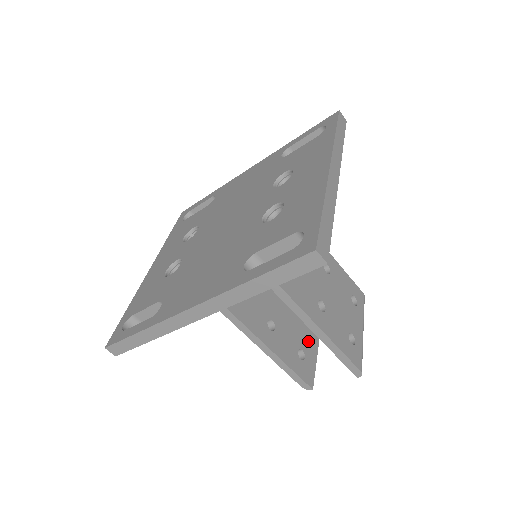
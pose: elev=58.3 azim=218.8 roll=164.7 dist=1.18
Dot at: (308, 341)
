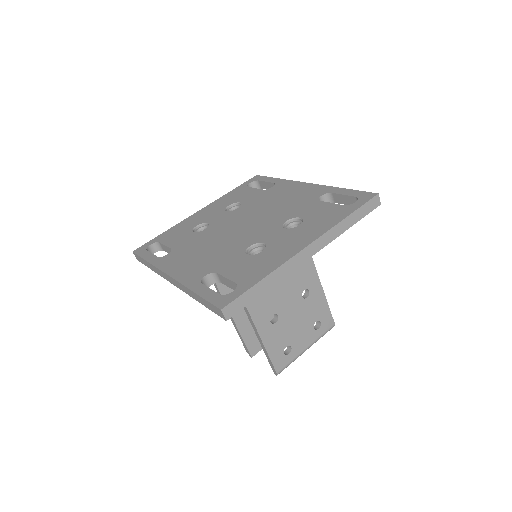
Dot at: occluded
